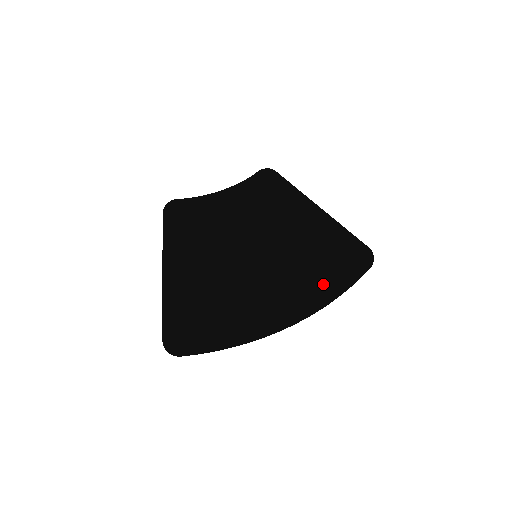
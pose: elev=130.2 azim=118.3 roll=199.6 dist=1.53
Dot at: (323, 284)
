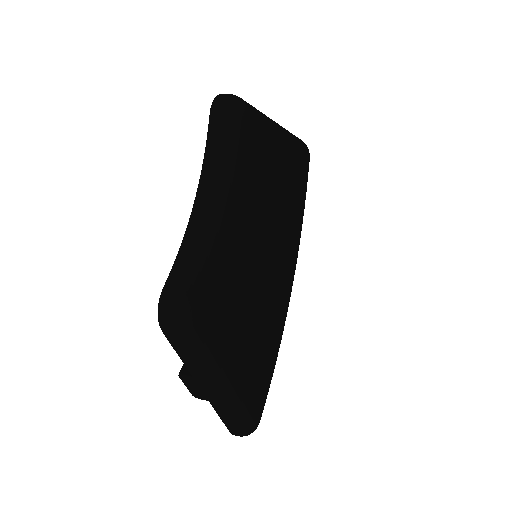
Dot at: (299, 227)
